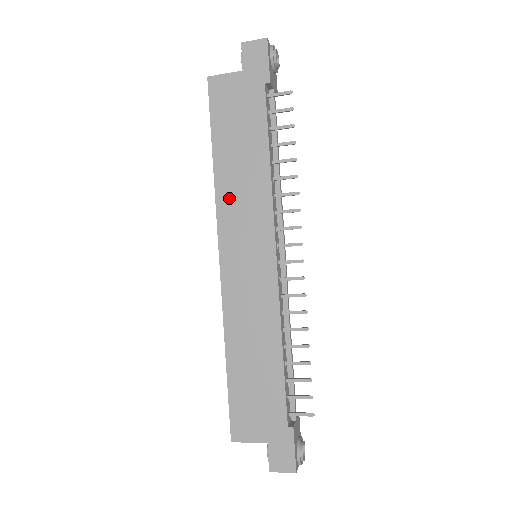
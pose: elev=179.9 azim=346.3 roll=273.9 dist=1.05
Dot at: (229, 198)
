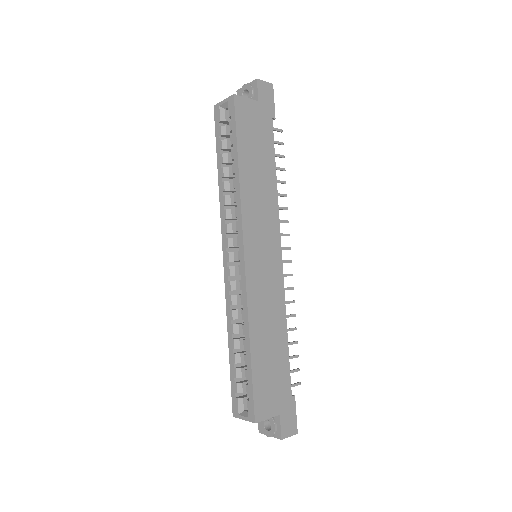
Dot at: (251, 203)
